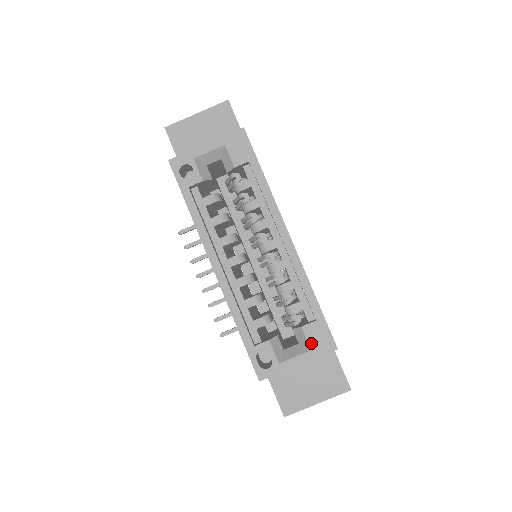
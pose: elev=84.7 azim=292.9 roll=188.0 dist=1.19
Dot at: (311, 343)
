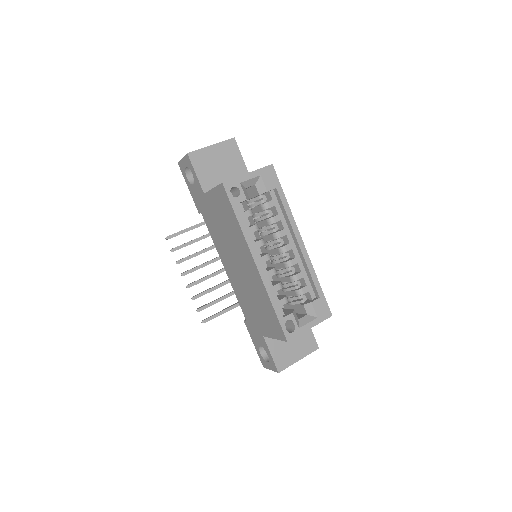
Dot at: (317, 313)
